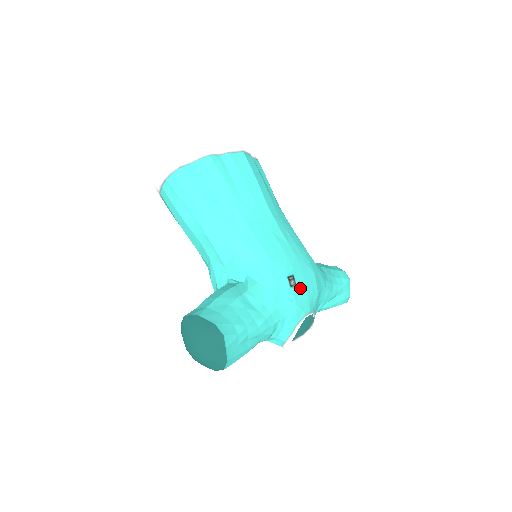
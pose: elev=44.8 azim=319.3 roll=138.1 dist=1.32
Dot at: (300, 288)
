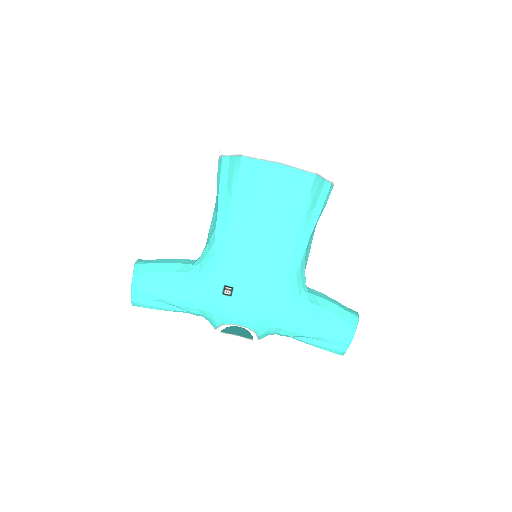
Dot at: (236, 301)
